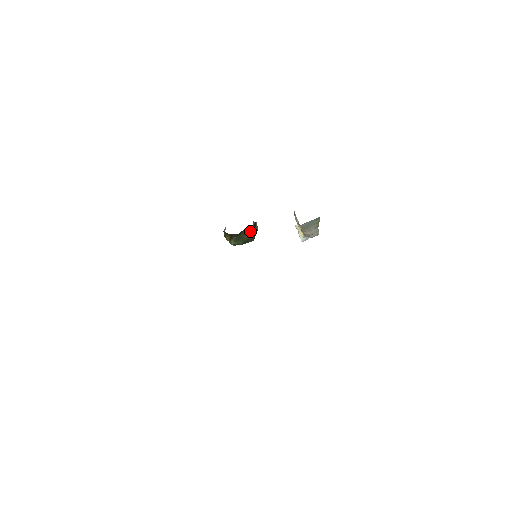
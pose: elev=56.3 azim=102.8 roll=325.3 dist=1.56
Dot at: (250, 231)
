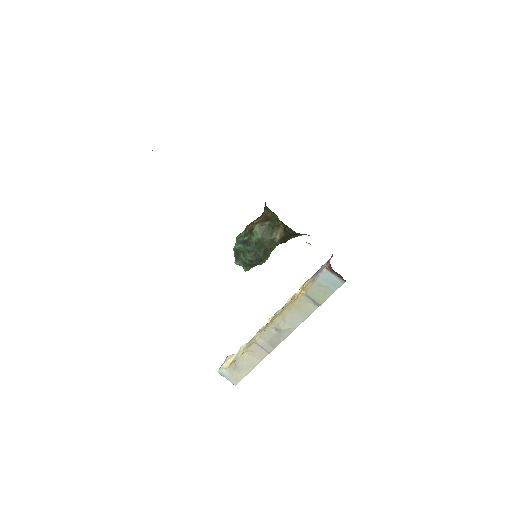
Dot at: (276, 239)
